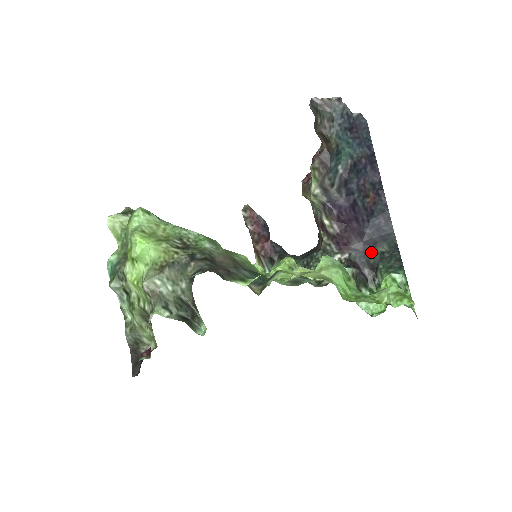
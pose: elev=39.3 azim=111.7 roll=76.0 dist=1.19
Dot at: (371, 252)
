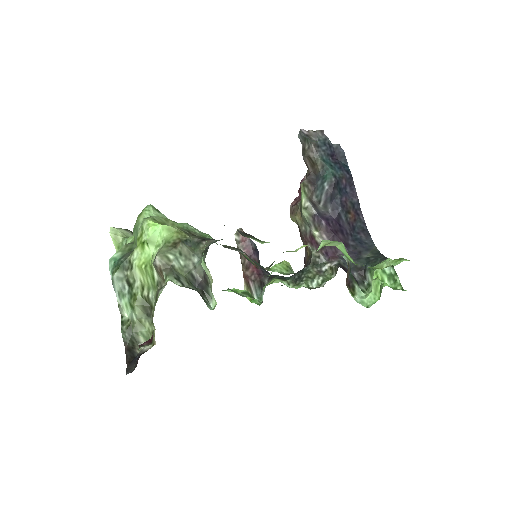
Dot at: (357, 259)
